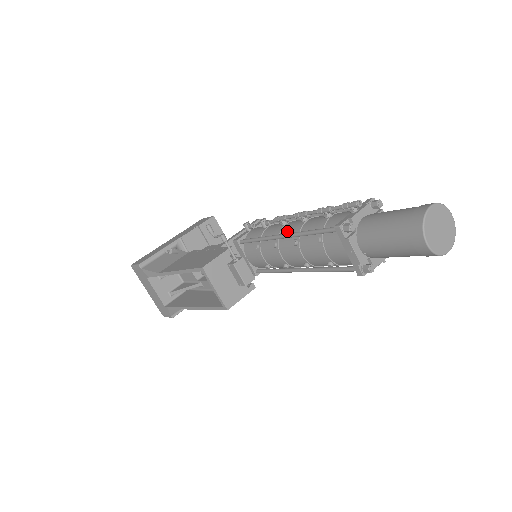
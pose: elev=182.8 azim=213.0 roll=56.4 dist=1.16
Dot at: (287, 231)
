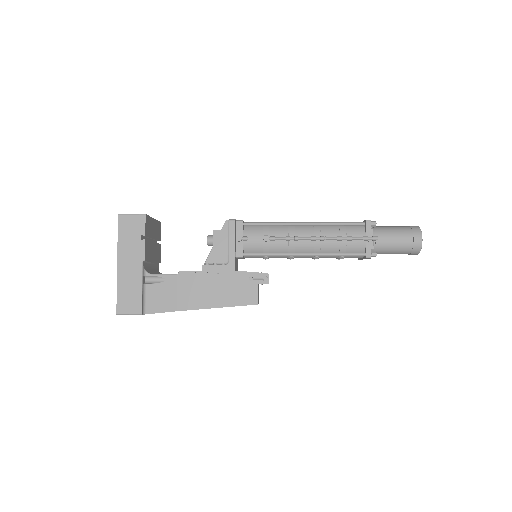
Dot at: (304, 248)
